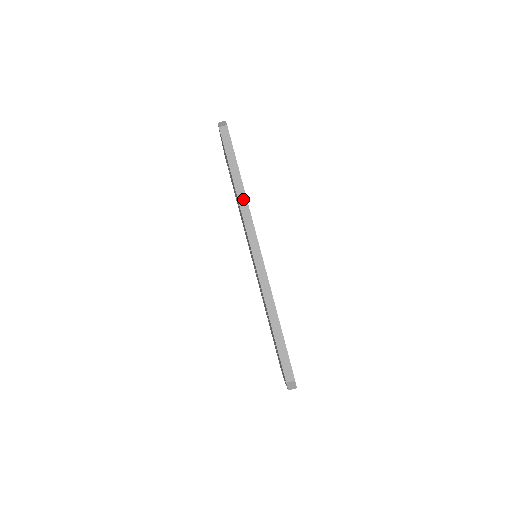
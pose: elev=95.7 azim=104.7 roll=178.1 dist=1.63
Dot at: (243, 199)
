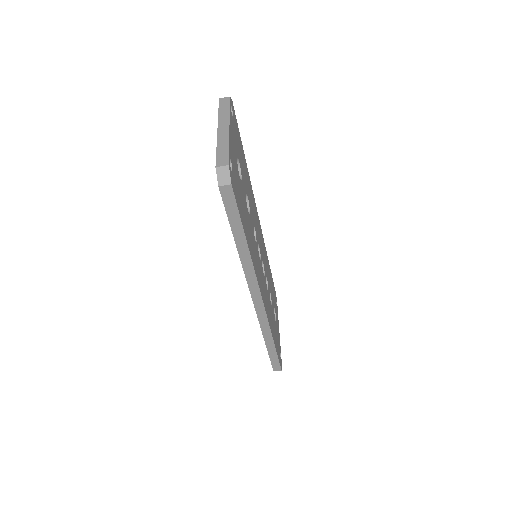
Dot at: (248, 263)
